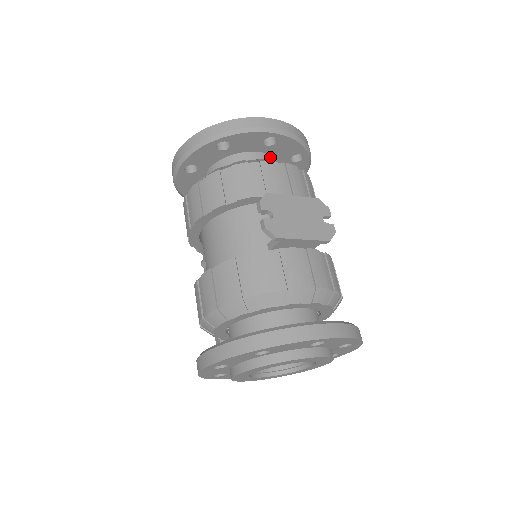
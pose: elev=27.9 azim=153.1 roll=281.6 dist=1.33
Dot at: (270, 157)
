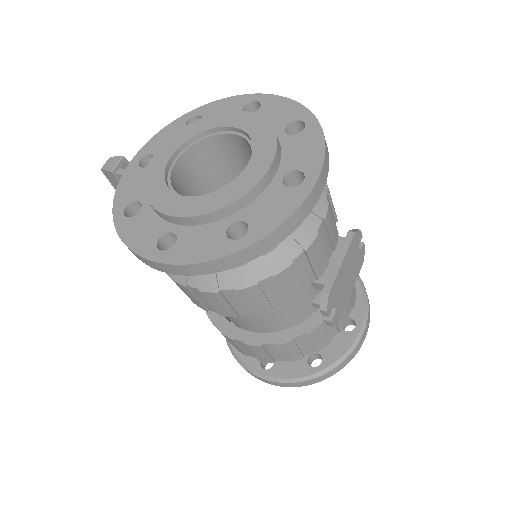
Dot at: occluded
